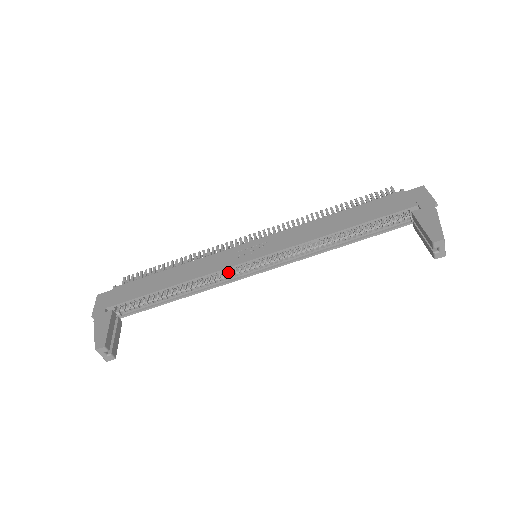
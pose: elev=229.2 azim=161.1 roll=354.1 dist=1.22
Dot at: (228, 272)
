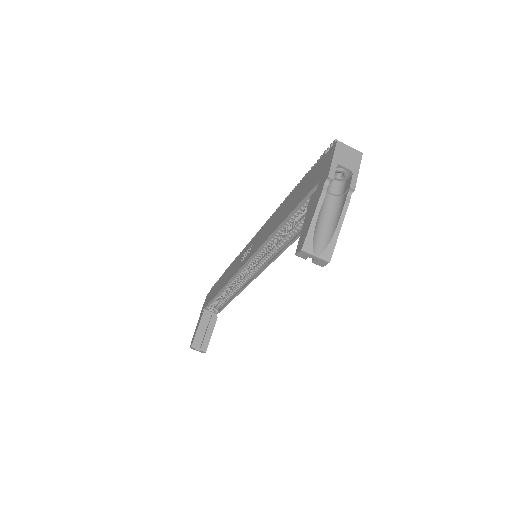
Dot at: (245, 274)
